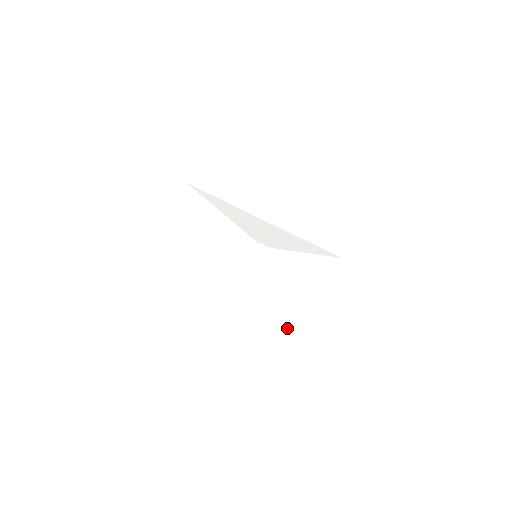
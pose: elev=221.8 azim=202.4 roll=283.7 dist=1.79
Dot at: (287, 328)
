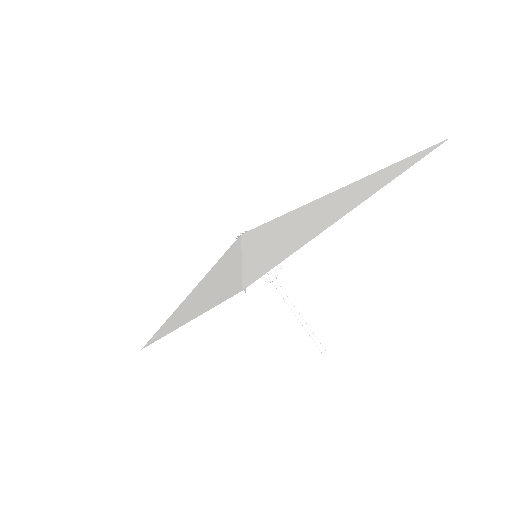
Dot at: (203, 311)
